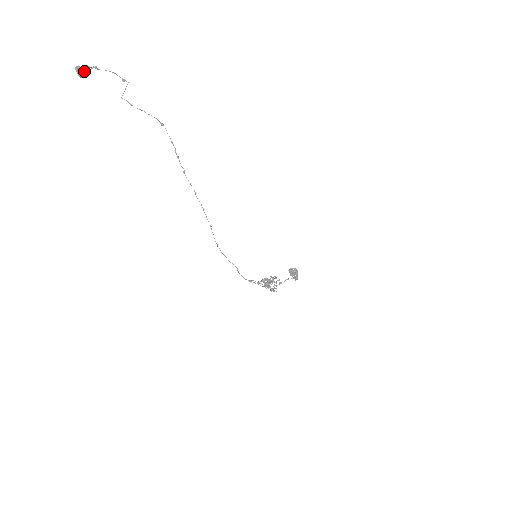
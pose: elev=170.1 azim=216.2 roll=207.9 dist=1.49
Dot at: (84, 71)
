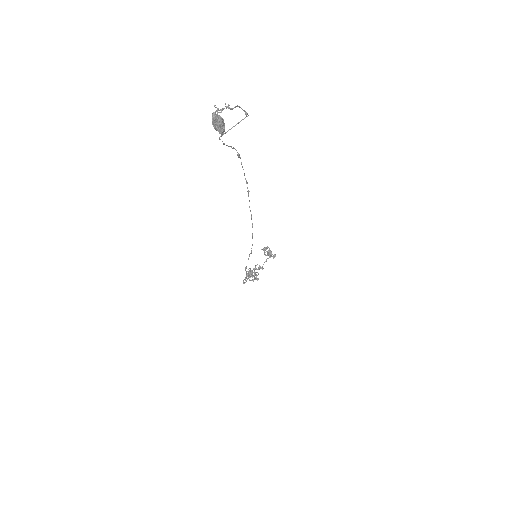
Dot at: (219, 120)
